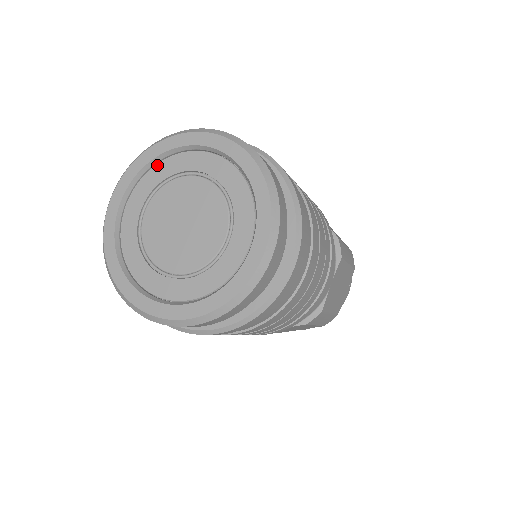
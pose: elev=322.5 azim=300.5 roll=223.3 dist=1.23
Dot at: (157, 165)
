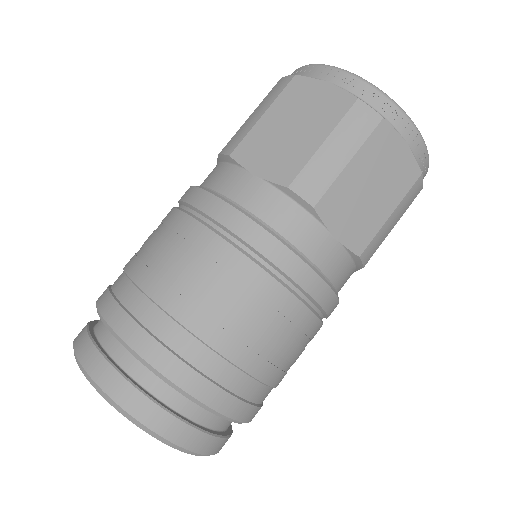
Dot at: occluded
